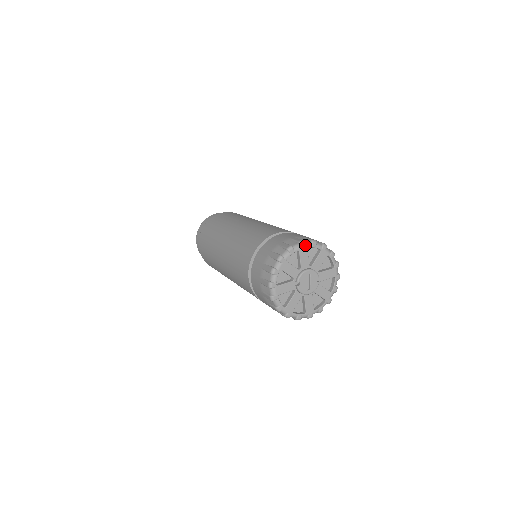
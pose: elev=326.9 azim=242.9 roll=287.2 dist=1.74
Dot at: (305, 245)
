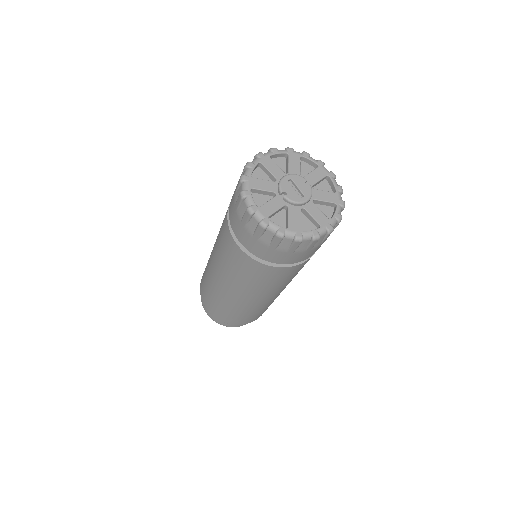
Dot at: (264, 155)
